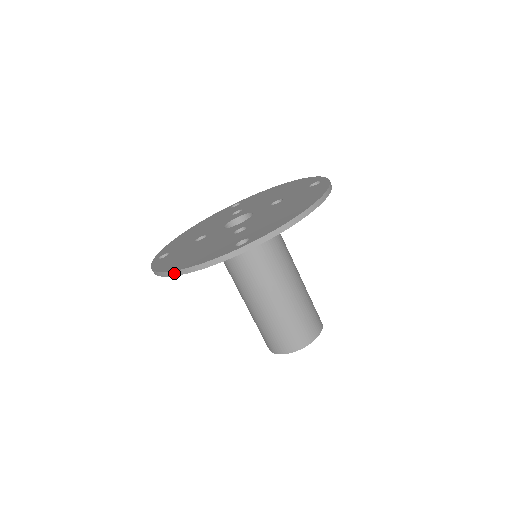
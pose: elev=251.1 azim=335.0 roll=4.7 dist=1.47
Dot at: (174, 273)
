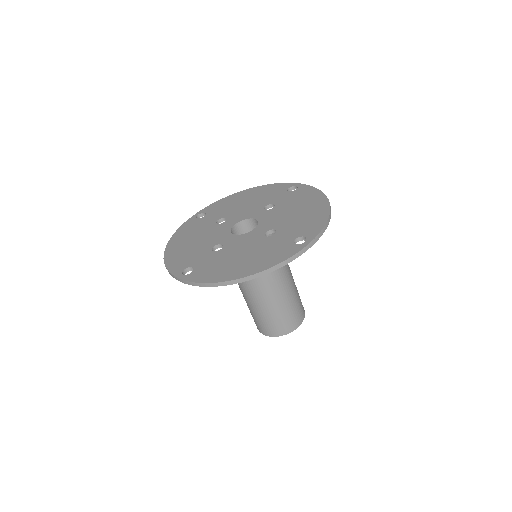
Dot at: (165, 253)
